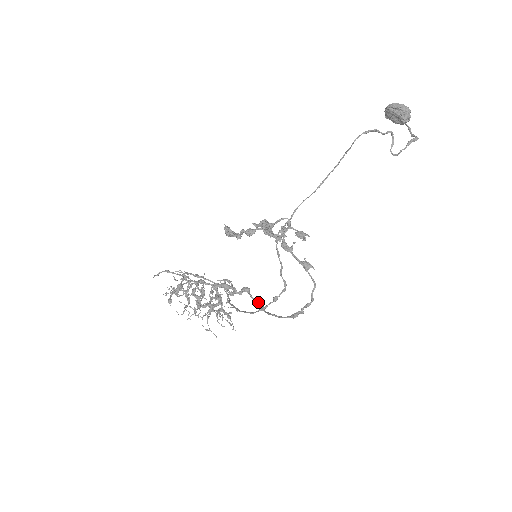
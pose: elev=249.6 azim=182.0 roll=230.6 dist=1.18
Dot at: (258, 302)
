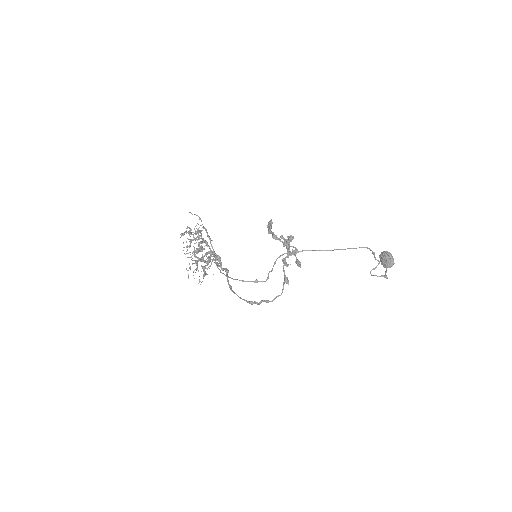
Dot at: occluded
